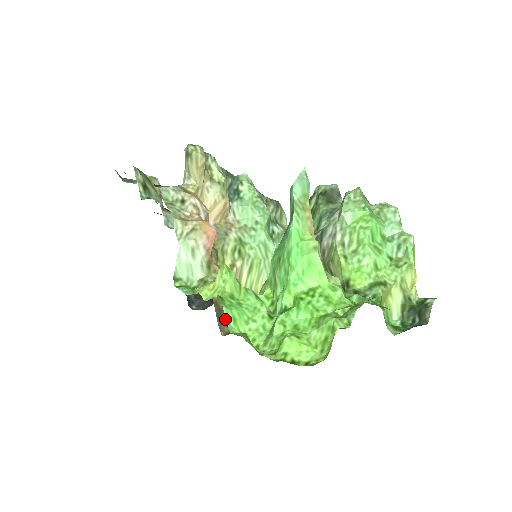
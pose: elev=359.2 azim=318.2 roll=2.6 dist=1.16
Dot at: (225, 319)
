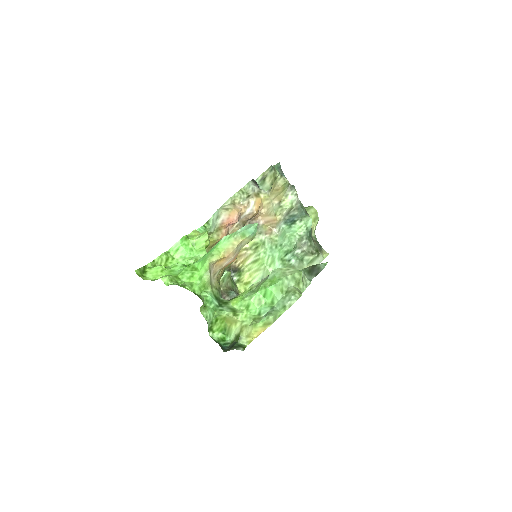
Dot at: occluded
